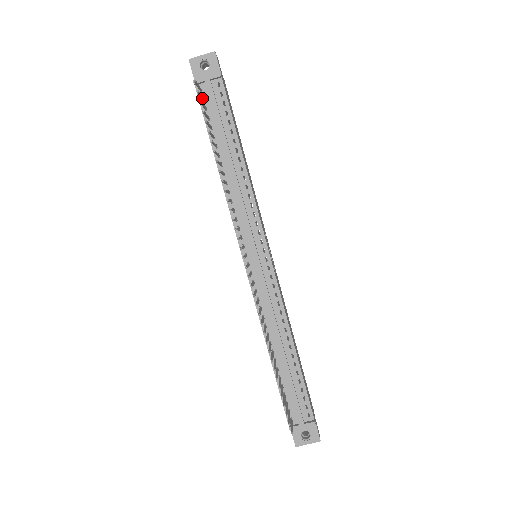
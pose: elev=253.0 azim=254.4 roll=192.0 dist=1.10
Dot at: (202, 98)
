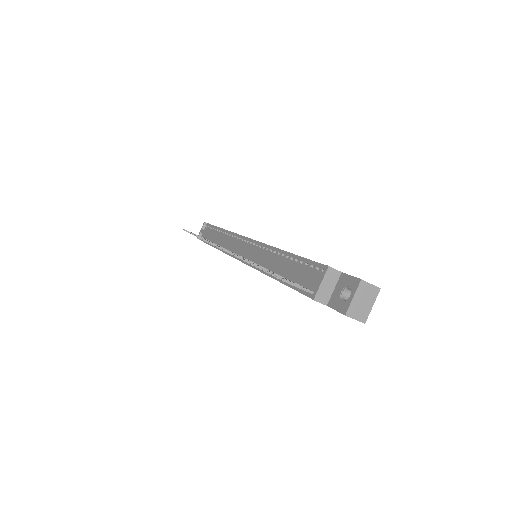
Dot at: occluded
